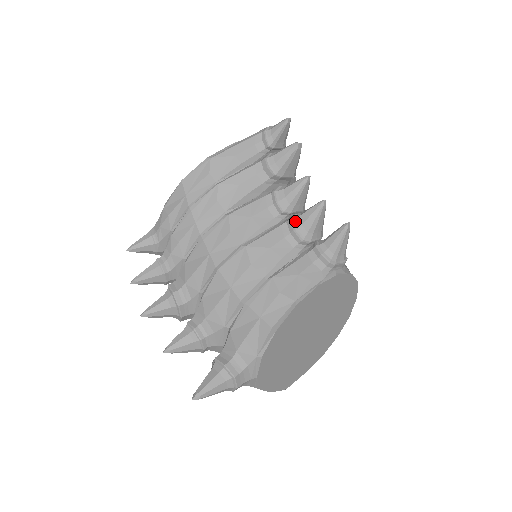
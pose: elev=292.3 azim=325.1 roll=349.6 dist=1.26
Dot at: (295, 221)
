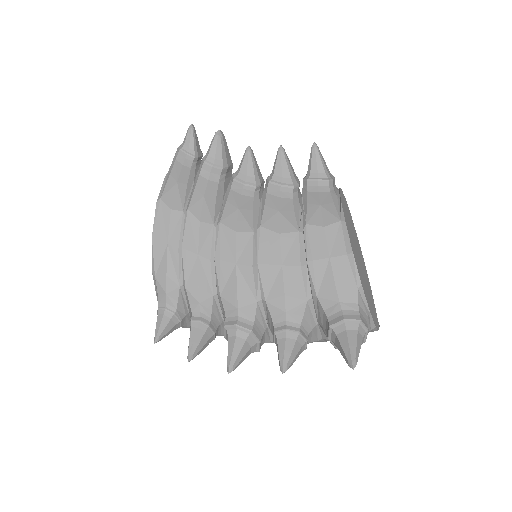
Dot at: (274, 180)
